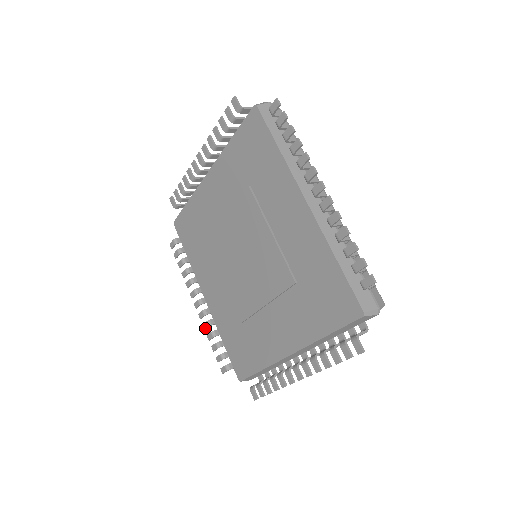
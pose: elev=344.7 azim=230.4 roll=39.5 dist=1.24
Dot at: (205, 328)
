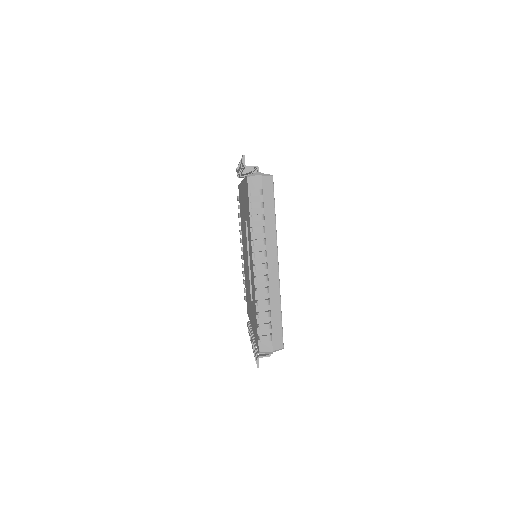
Dot at: occluded
